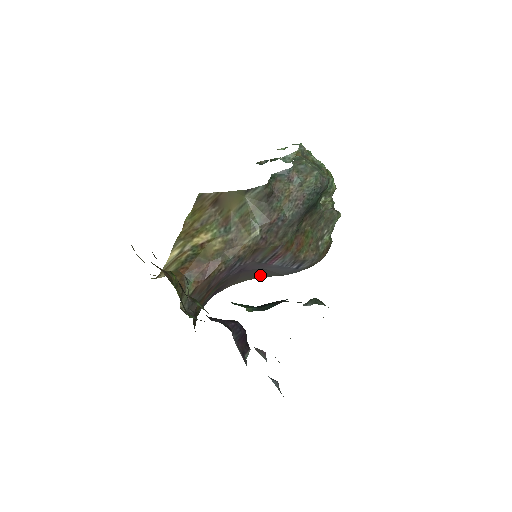
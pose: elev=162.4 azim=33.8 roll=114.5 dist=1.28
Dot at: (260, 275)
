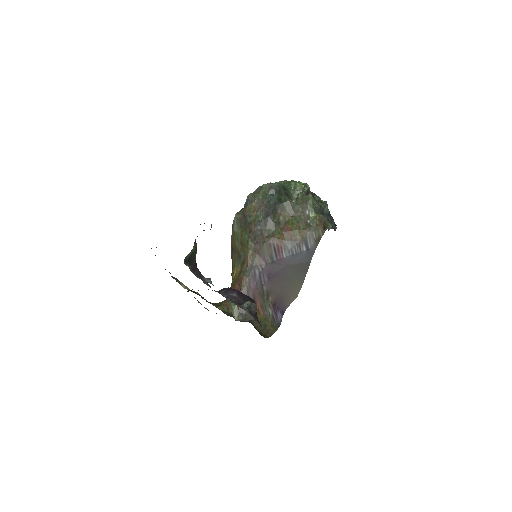
Dot at: (299, 275)
